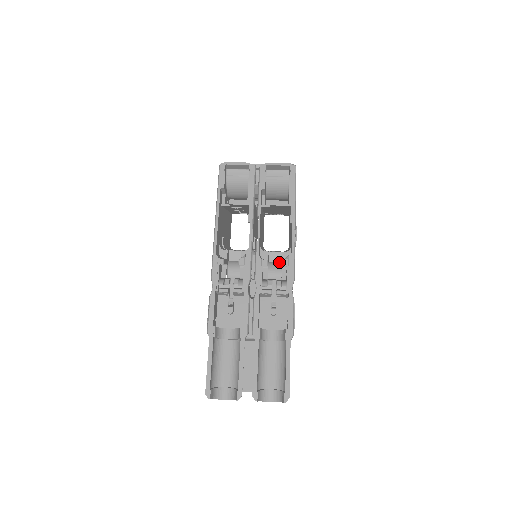
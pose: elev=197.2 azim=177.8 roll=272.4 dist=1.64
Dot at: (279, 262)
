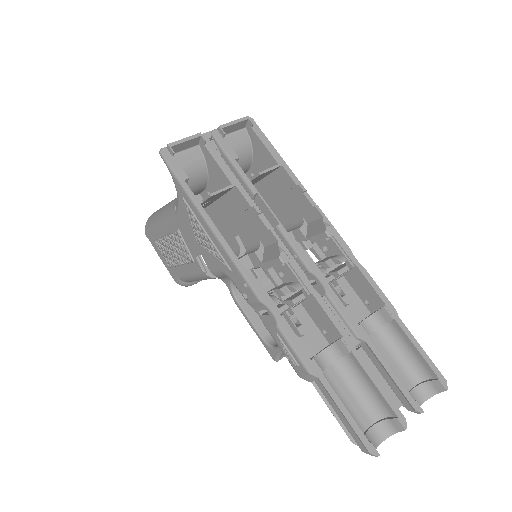
Dot at: occluded
